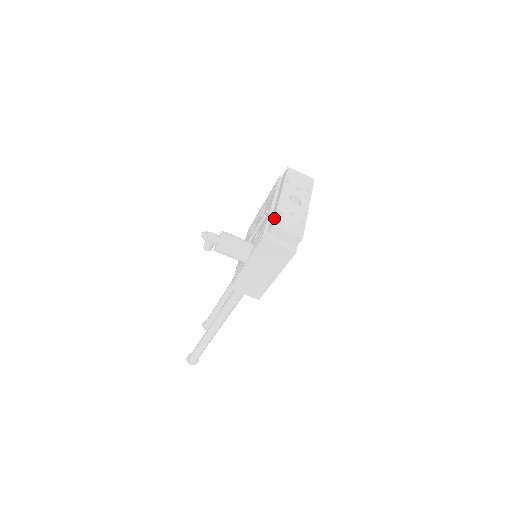
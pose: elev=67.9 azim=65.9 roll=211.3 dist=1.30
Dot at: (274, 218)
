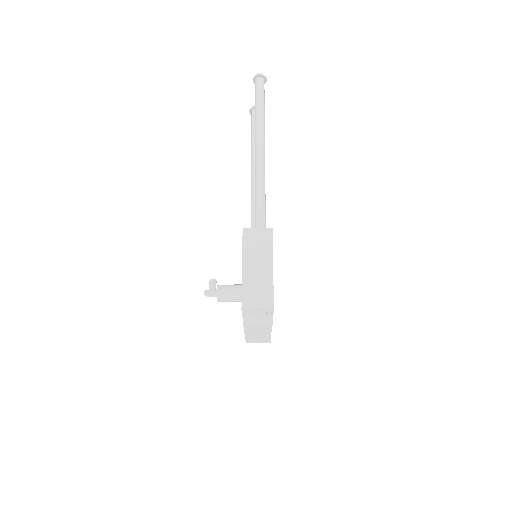
Dot at: occluded
